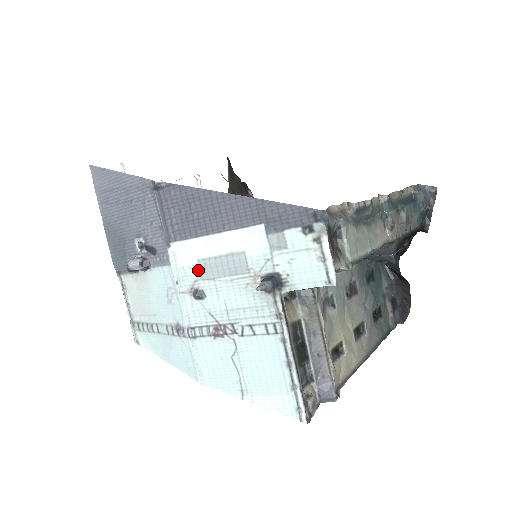
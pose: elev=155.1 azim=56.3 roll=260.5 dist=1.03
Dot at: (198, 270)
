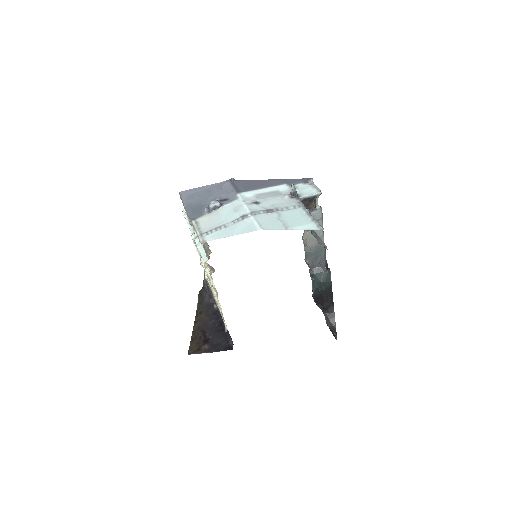
Dot at: (255, 197)
